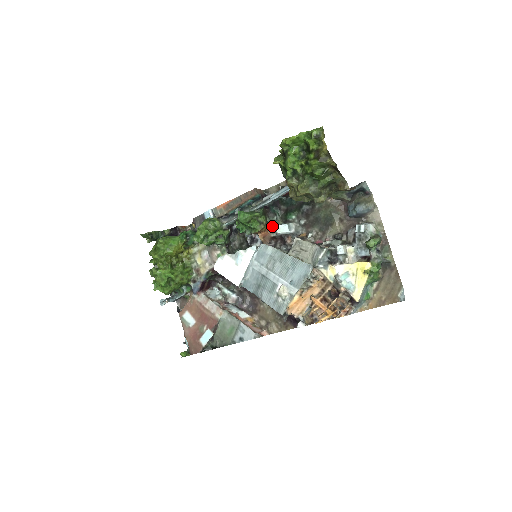
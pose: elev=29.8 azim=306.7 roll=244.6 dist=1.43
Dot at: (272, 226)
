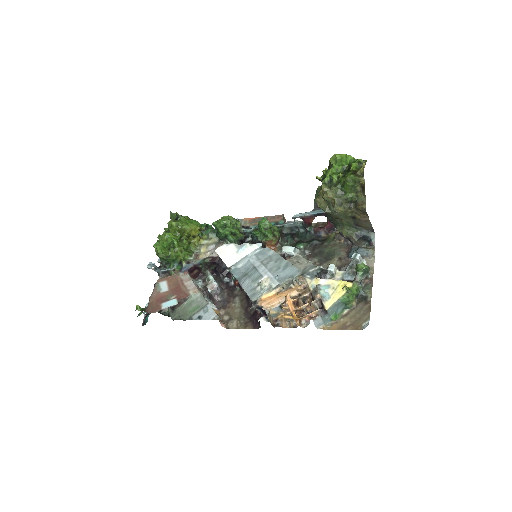
Dot at: (280, 246)
